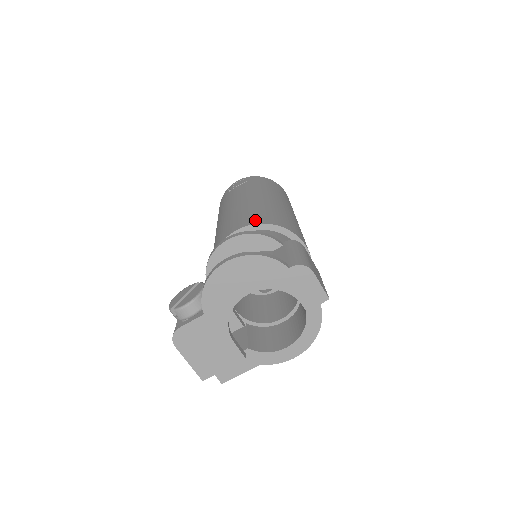
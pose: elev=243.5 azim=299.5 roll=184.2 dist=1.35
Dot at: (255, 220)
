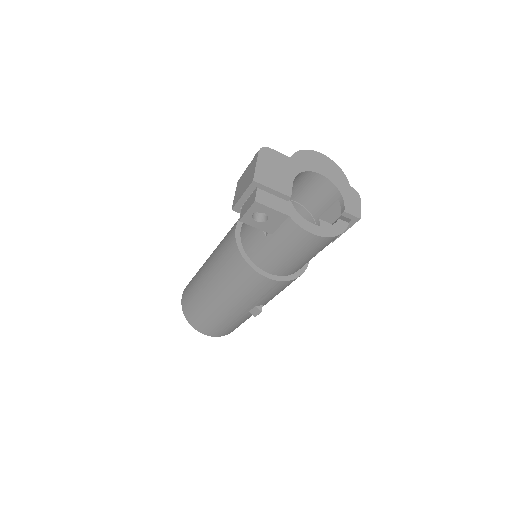
Dot at: occluded
